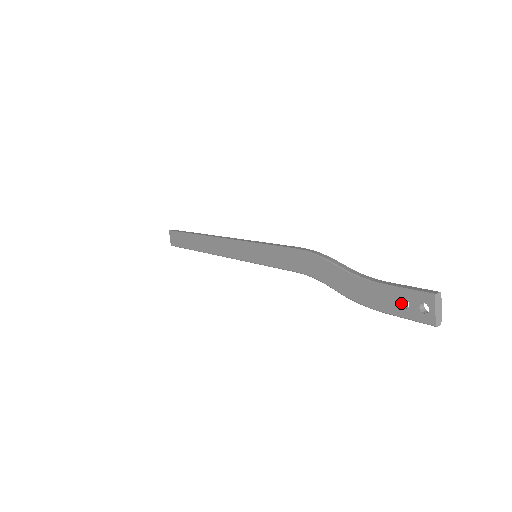
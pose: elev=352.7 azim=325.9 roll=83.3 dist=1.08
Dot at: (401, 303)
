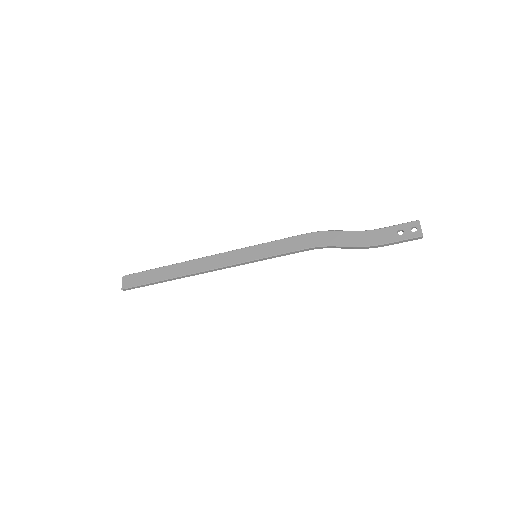
Dot at: (397, 233)
